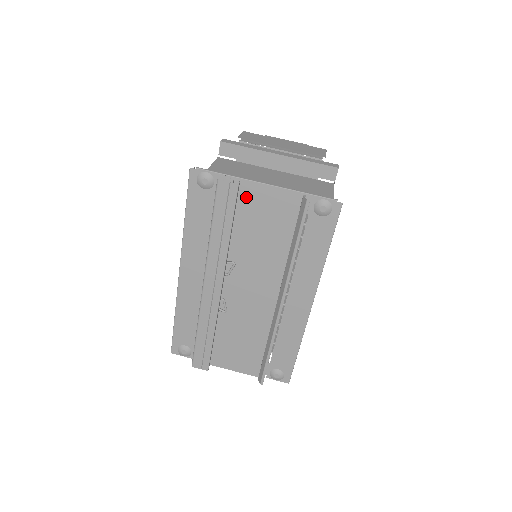
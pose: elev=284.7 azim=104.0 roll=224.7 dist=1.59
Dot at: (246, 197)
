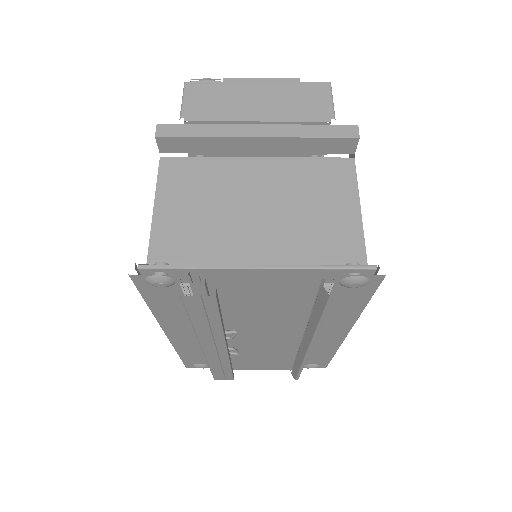
Dot at: (231, 289)
